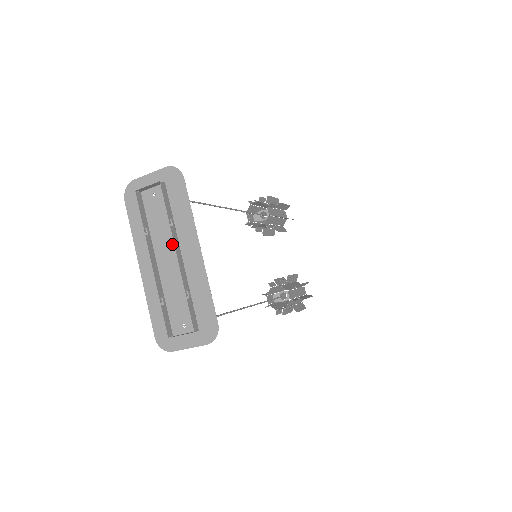
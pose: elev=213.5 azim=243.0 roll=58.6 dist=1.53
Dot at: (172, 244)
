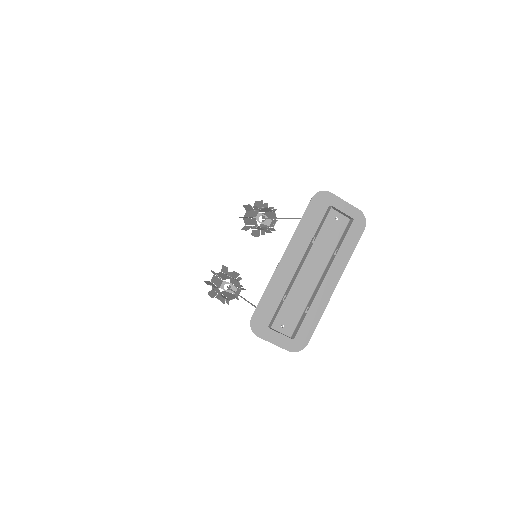
Dot at: (321, 264)
